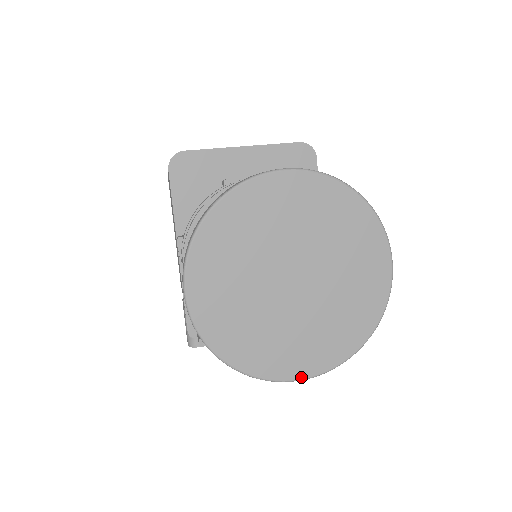
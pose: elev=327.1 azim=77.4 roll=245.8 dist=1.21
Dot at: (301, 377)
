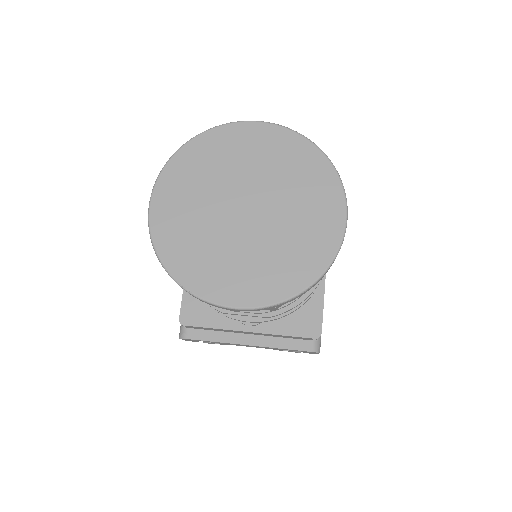
Dot at: (236, 305)
